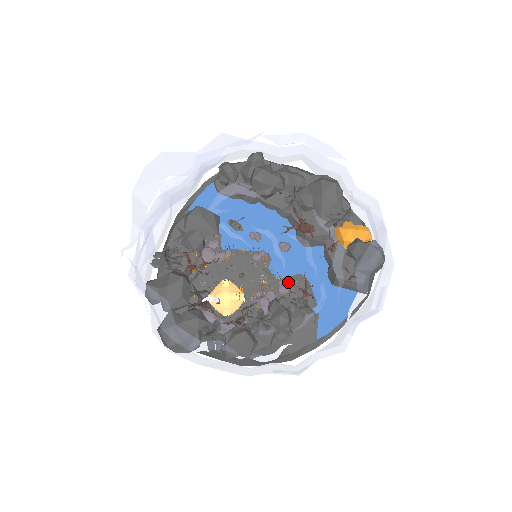
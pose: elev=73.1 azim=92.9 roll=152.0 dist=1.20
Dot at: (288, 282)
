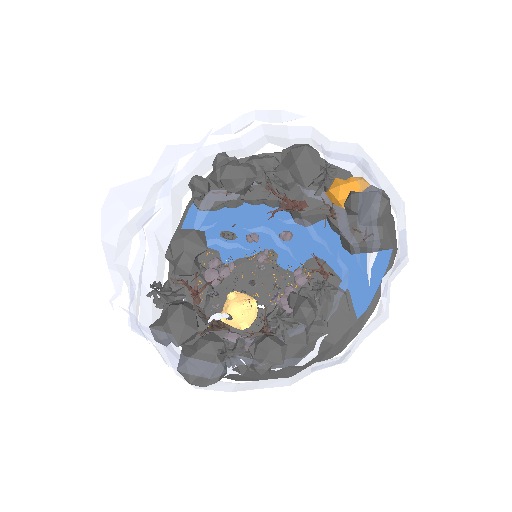
Dot at: (303, 270)
